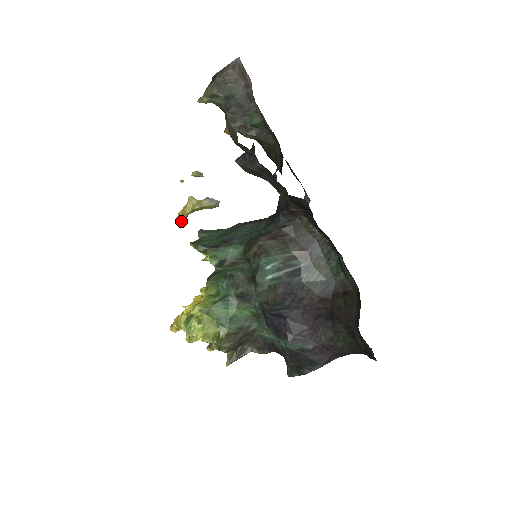
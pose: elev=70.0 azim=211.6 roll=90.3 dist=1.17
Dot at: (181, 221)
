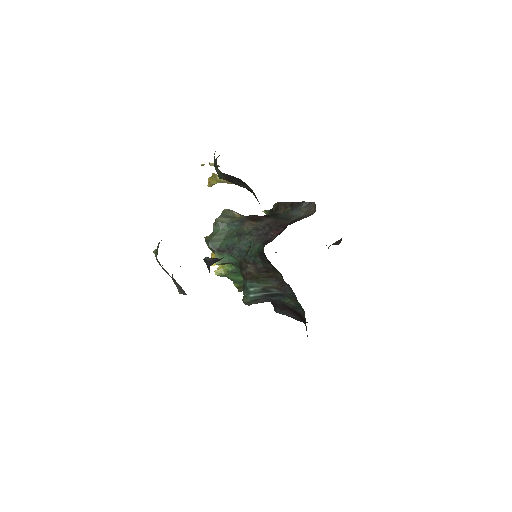
Dot at: (210, 186)
